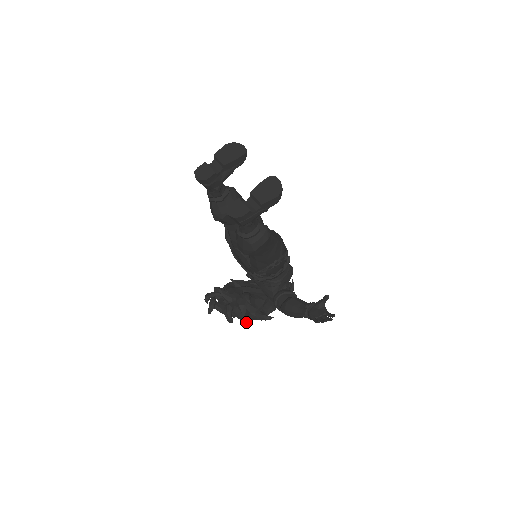
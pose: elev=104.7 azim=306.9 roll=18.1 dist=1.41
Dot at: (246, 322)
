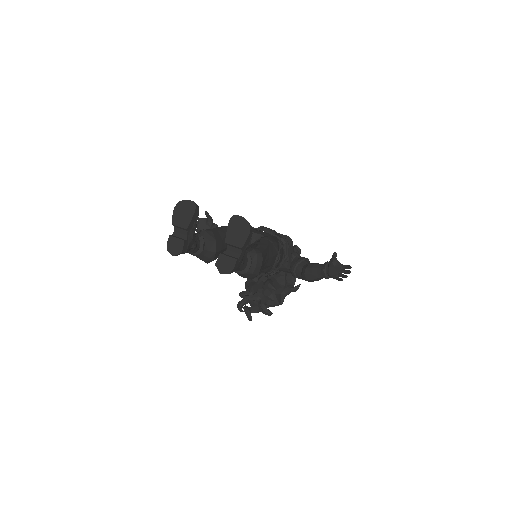
Dot at: (282, 303)
